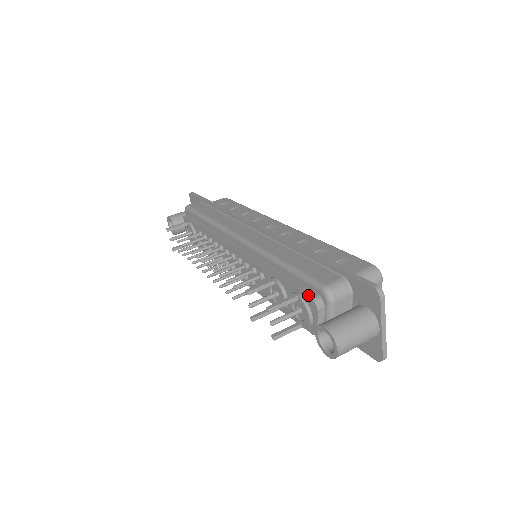
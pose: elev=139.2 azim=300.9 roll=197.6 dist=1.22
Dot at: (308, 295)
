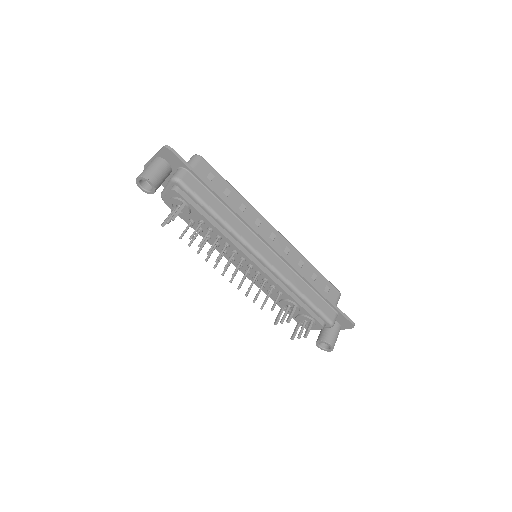
Dot at: (321, 324)
